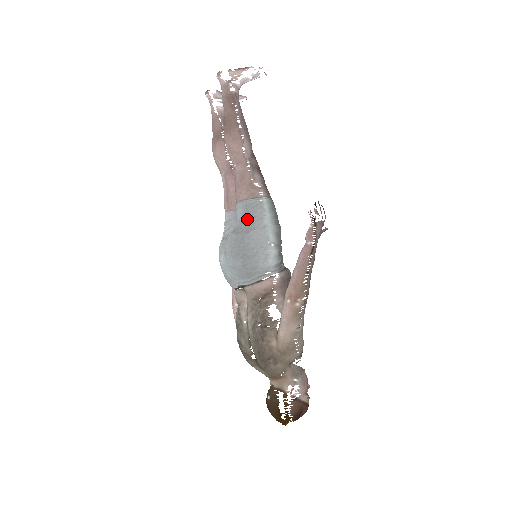
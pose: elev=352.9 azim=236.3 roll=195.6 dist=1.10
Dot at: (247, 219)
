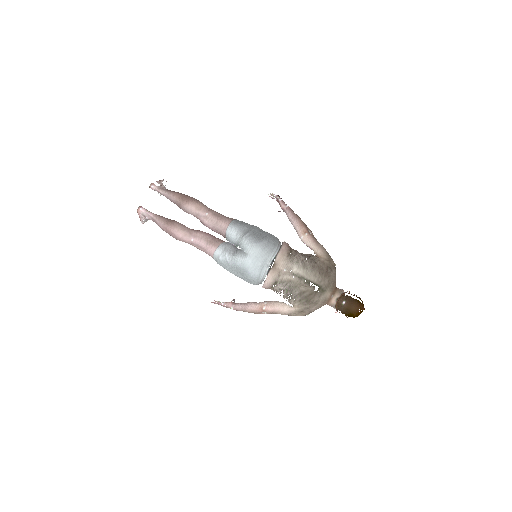
Dot at: (244, 226)
